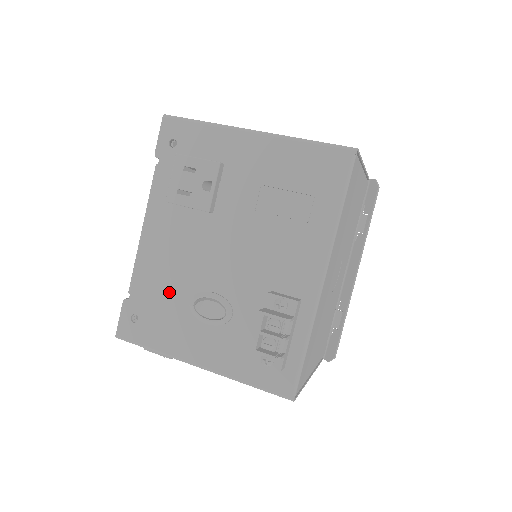
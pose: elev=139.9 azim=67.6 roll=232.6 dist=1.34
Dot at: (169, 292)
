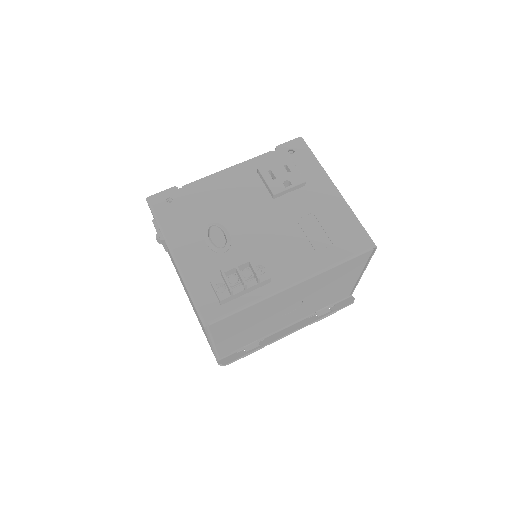
Dot at: (205, 208)
